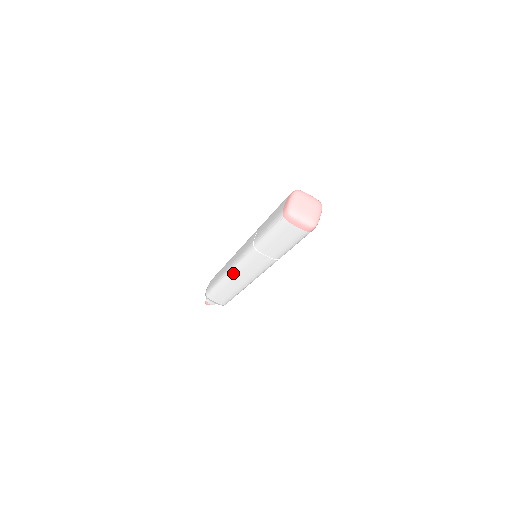
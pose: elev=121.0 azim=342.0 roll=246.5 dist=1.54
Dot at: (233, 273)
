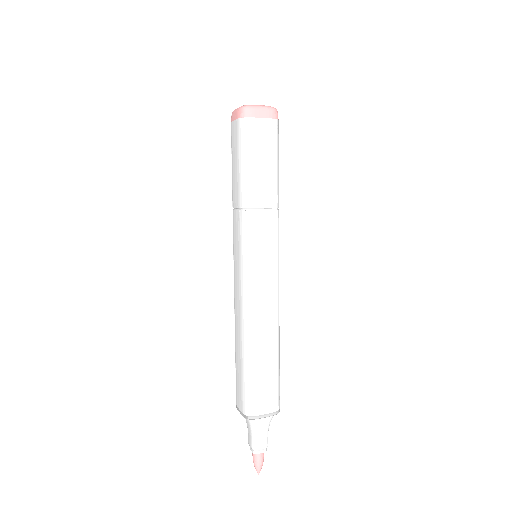
Dot at: (251, 298)
